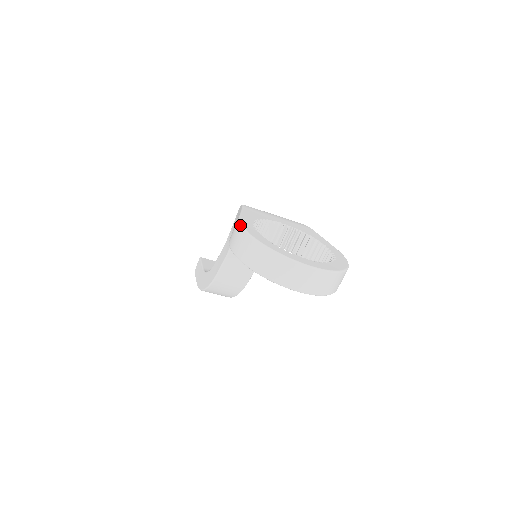
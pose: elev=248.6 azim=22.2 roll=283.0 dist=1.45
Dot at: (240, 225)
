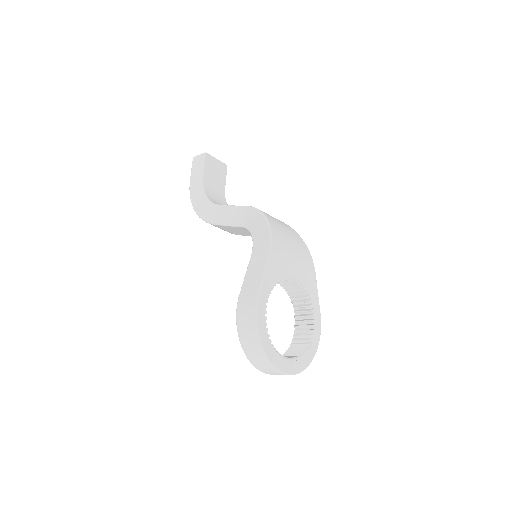
Dot at: (255, 312)
